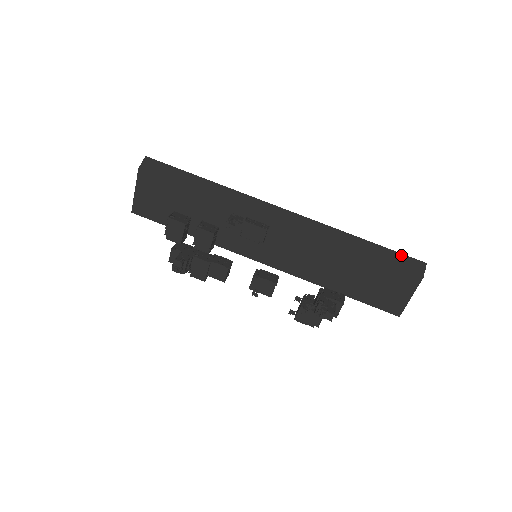
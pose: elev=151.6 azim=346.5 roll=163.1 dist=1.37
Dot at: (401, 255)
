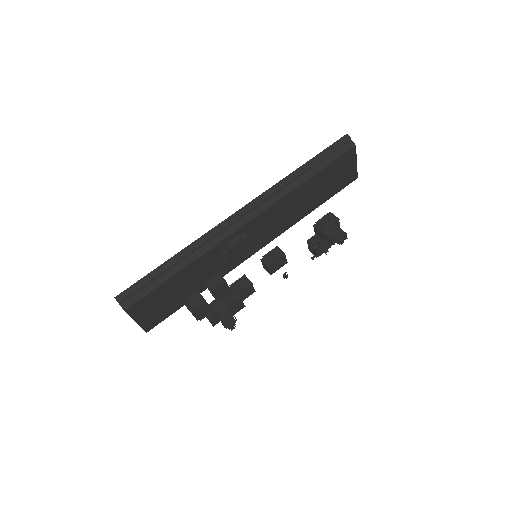
Dot at: (330, 148)
